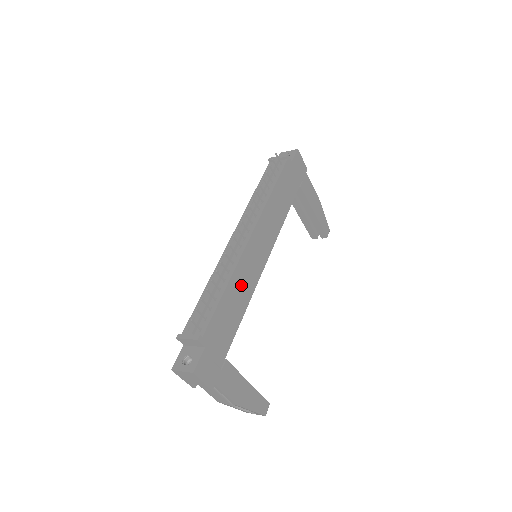
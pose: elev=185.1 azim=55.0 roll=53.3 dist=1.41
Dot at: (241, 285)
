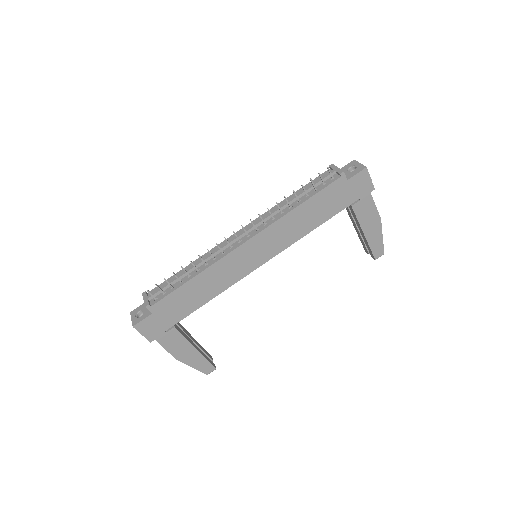
Dot at: (214, 279)
